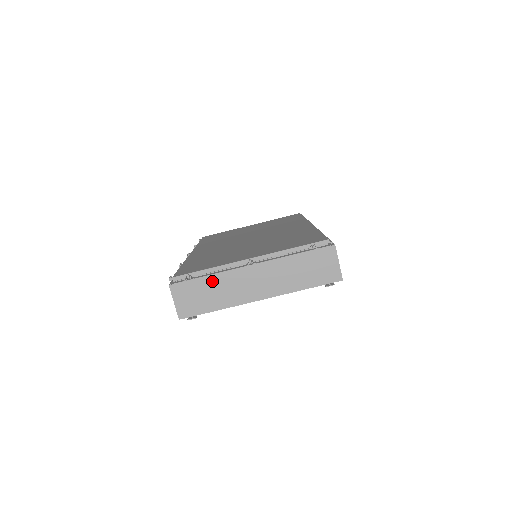
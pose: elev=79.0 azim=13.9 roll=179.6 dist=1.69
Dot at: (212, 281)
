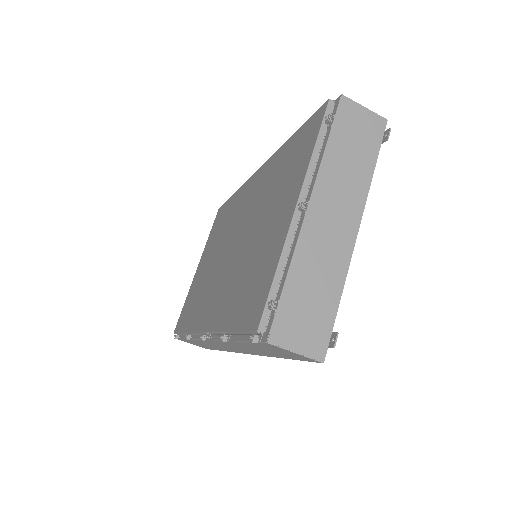
Dot at: (298, 275)
